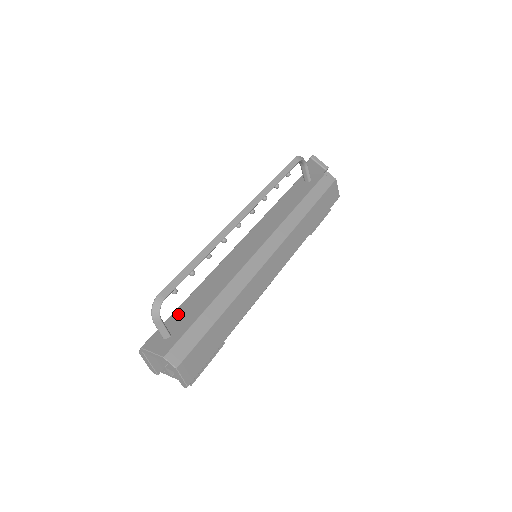
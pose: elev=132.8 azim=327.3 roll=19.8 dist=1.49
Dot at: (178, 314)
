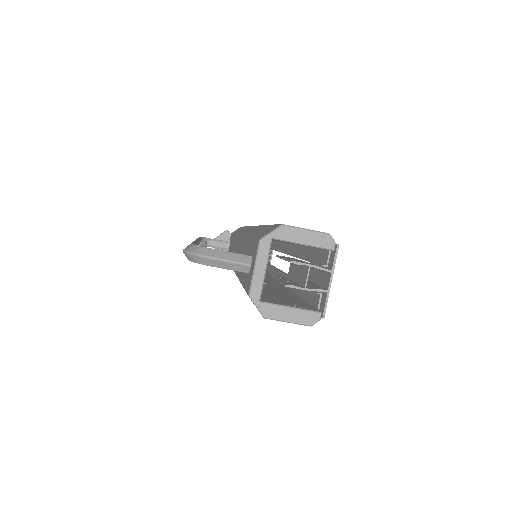
Dot at: (243, 275)
